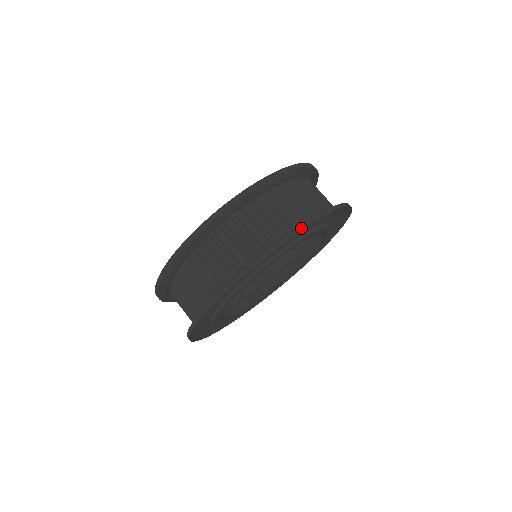
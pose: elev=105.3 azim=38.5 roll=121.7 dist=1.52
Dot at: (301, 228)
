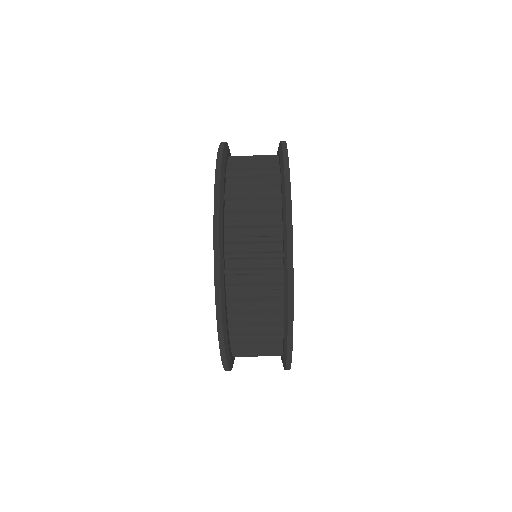
Dot at: (289, 223)
